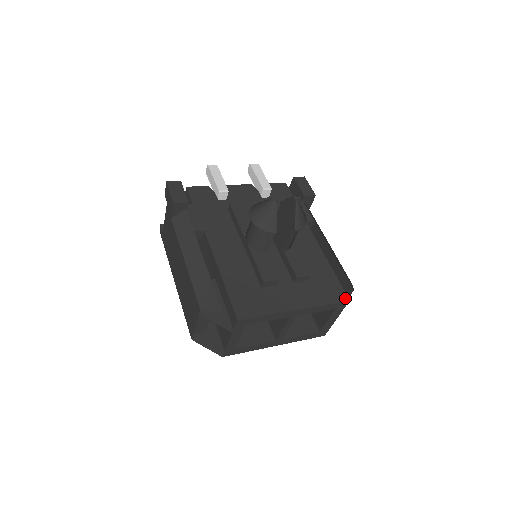
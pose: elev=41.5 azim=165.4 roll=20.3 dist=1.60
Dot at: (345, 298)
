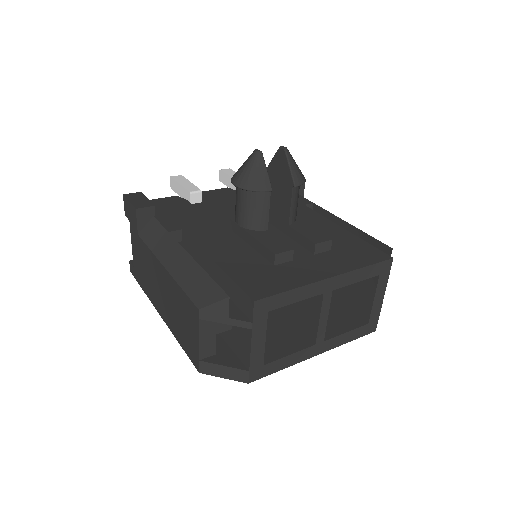
Dot at: (386, 257)
